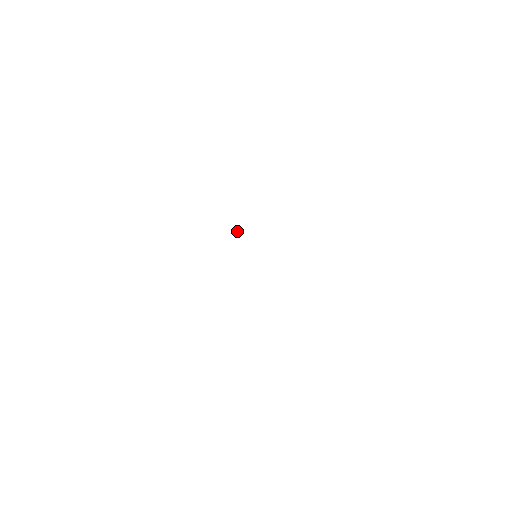
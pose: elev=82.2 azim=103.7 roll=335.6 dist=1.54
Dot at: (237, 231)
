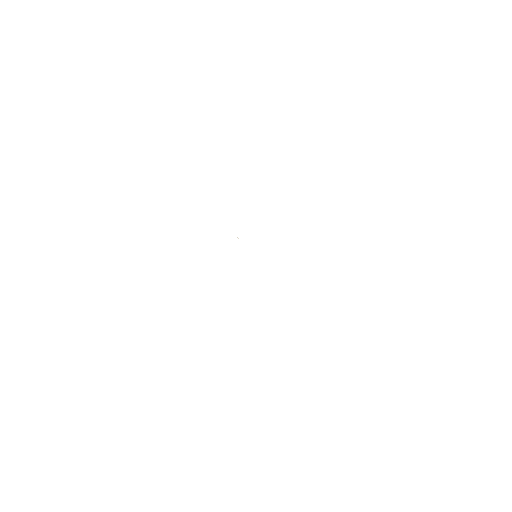
Dot at: (238, 238)
